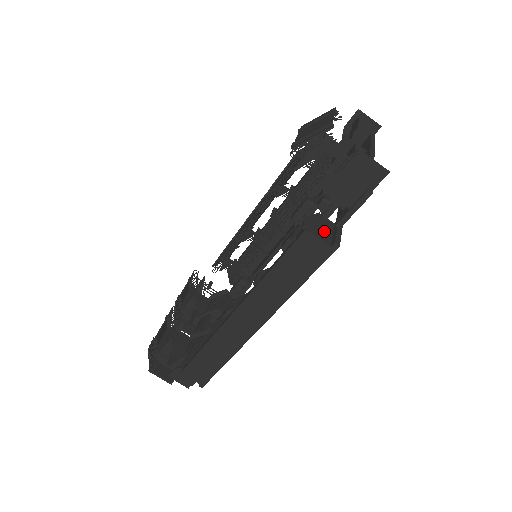
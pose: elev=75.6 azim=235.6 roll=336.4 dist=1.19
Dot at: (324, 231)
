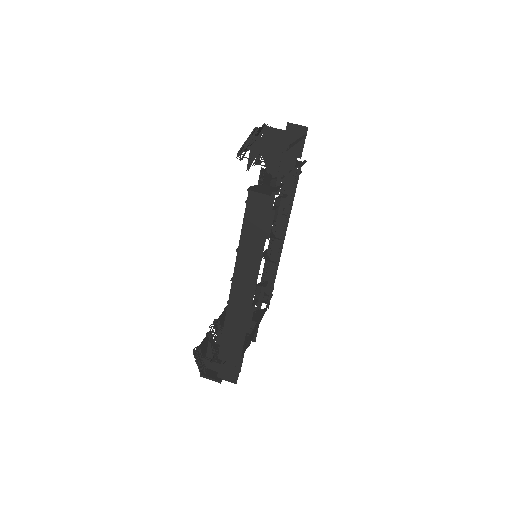
Dot at: (267, 191)
